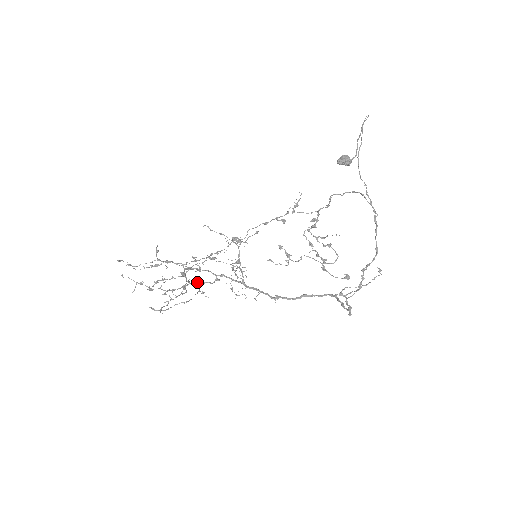
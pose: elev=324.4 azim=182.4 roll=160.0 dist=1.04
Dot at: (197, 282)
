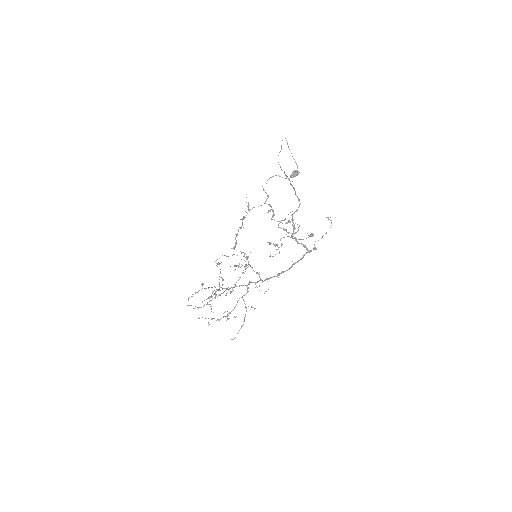
Dot at: occluded
